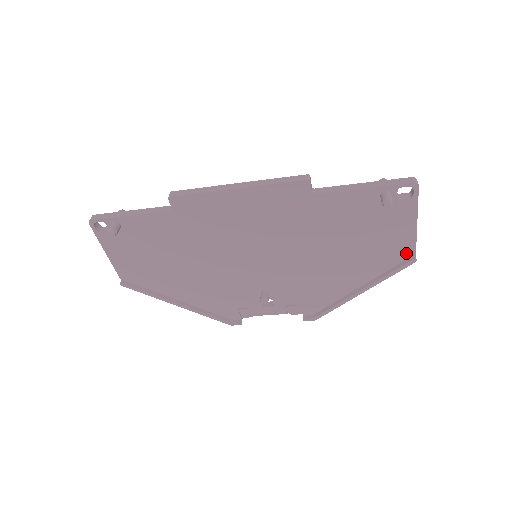
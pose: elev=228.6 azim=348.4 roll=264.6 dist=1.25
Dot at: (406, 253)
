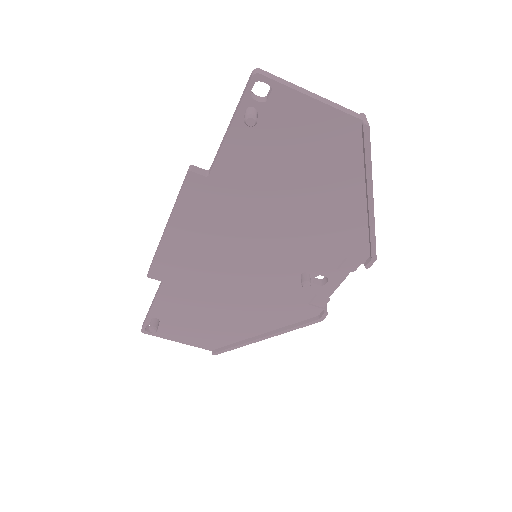
Dot at: (352, 129)
